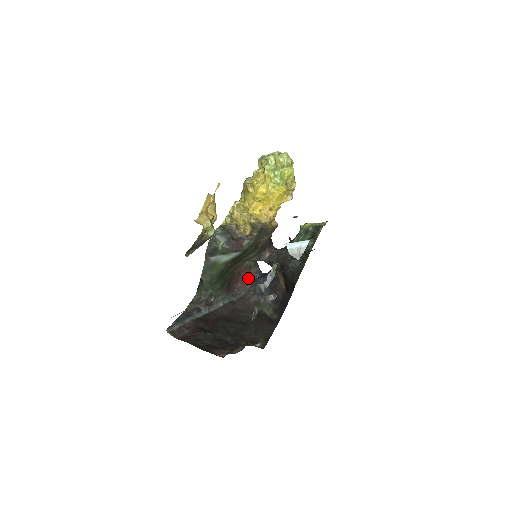
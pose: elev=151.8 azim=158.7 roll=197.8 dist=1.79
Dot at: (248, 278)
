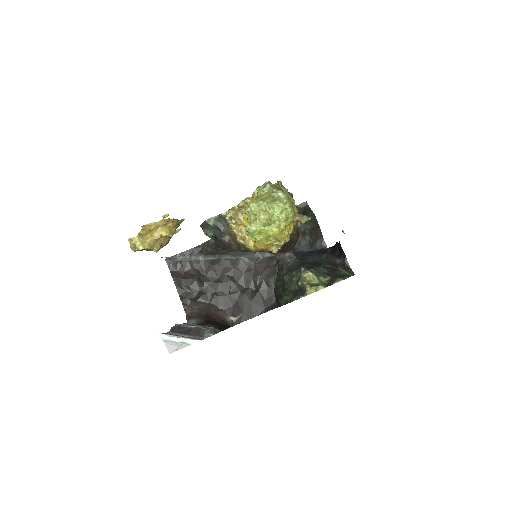
Dot at: occluded
